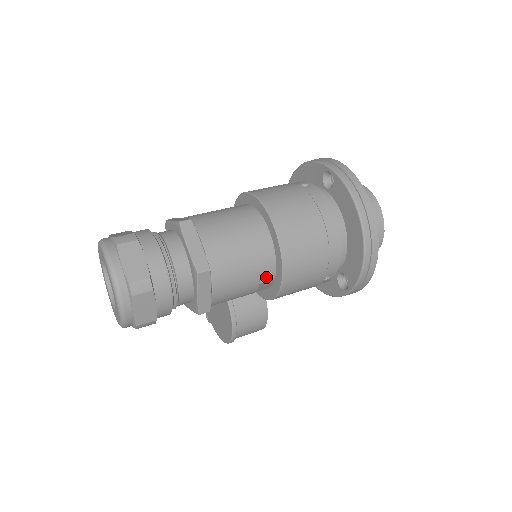
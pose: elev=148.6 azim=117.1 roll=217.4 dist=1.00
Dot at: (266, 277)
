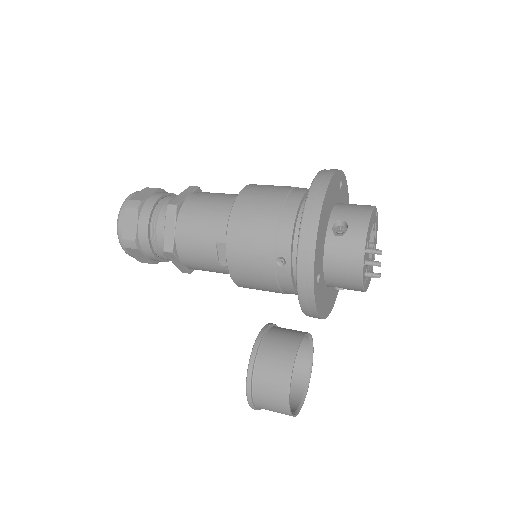
Dot at: (222, 236)
